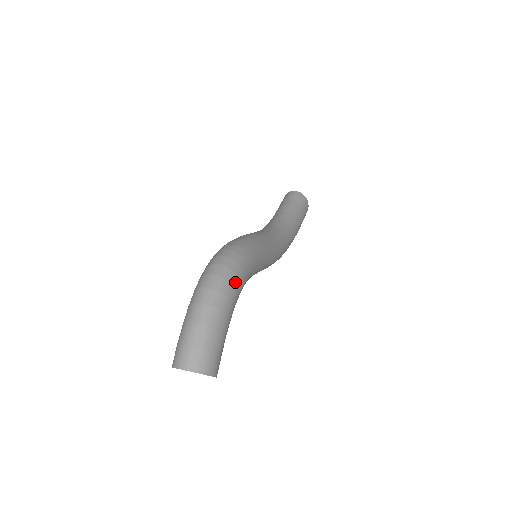
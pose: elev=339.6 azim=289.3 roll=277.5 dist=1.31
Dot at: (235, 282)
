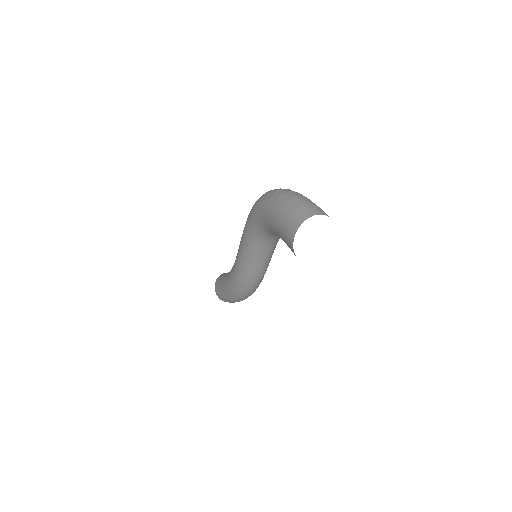
Dot at: occluded
